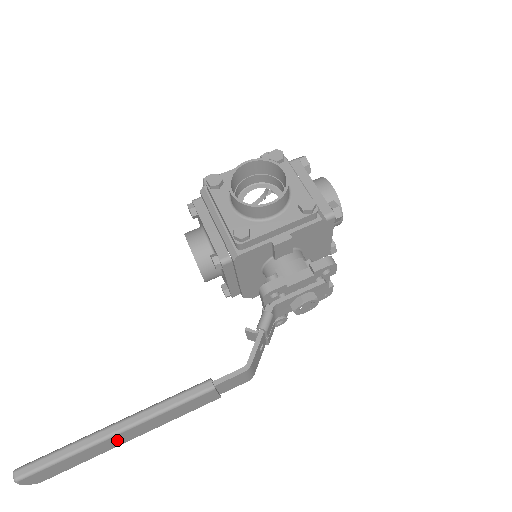
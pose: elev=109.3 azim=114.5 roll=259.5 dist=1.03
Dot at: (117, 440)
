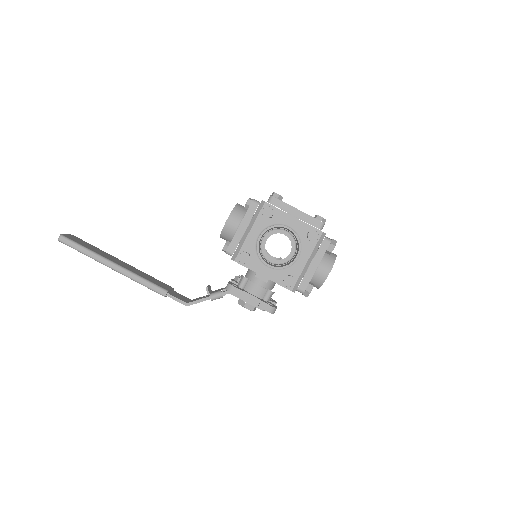
Dot at: occluded
